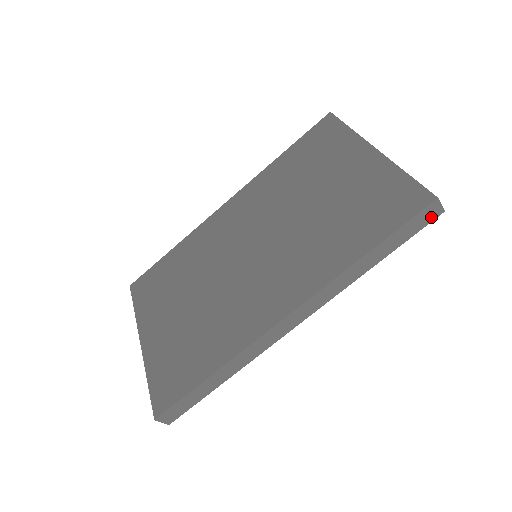
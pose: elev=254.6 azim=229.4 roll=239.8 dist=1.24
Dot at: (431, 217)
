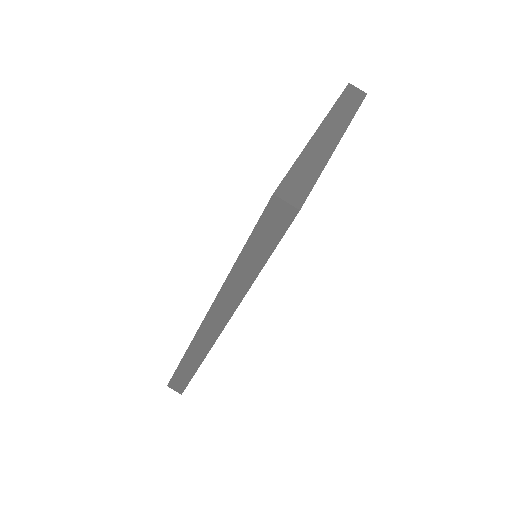
Dot at: (285, 218)
